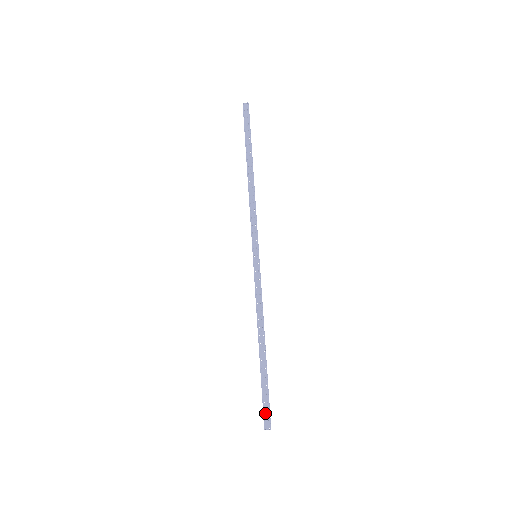
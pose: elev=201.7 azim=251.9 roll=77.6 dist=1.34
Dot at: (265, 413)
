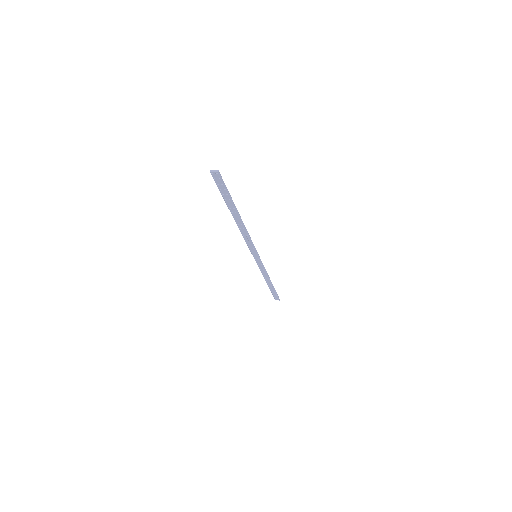
Dot at: (275, 297)
